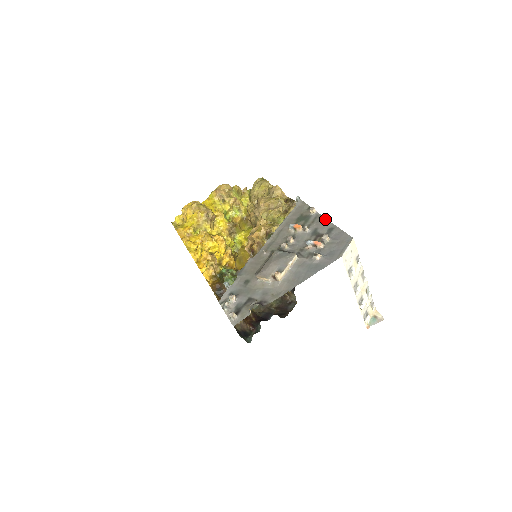
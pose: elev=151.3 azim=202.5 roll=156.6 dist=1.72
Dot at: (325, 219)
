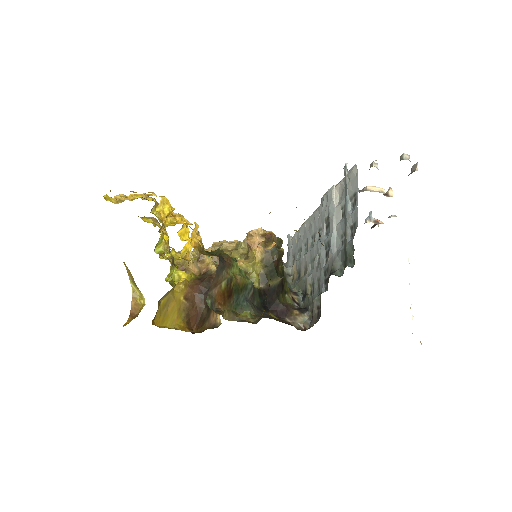
Dot at: occluded
